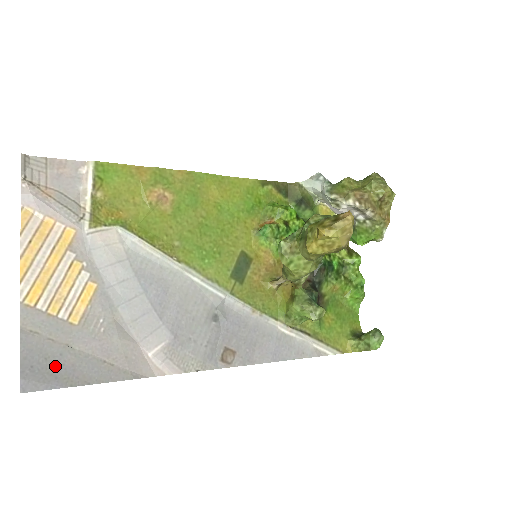
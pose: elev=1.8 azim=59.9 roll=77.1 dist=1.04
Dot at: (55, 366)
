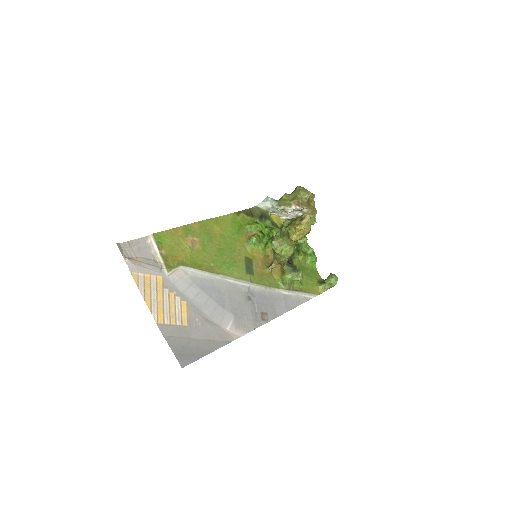
Dot at: (189, 350)
